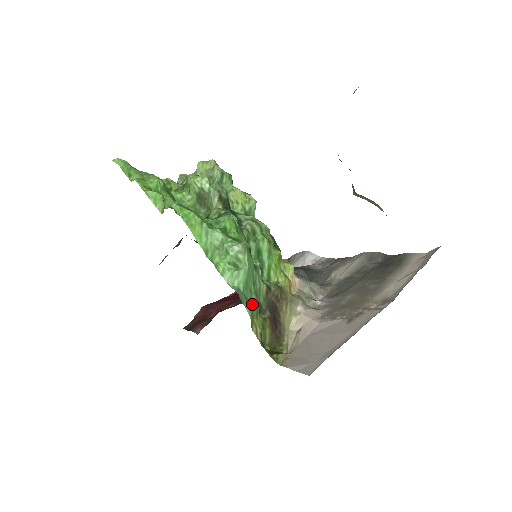
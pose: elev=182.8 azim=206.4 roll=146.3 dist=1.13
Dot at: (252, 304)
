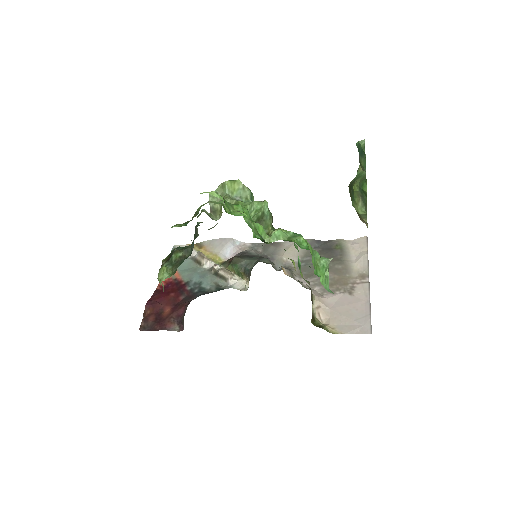
Dot at: occluded
